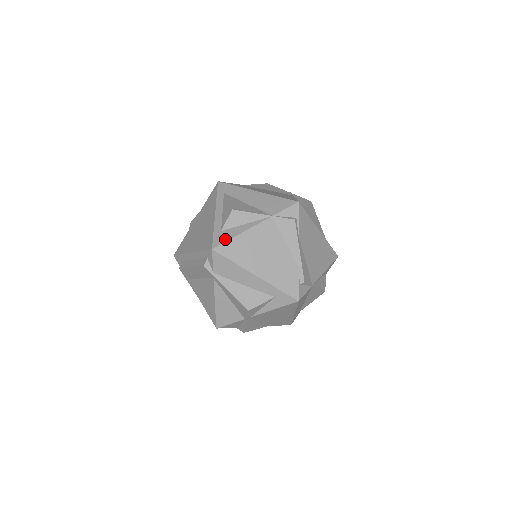
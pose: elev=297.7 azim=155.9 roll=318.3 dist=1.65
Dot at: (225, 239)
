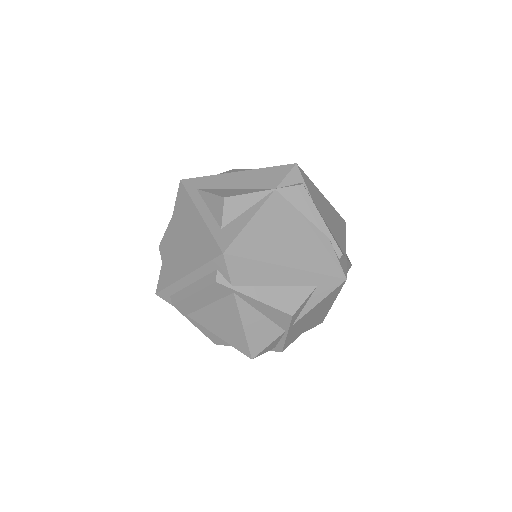
Dot at: (233, 235)
